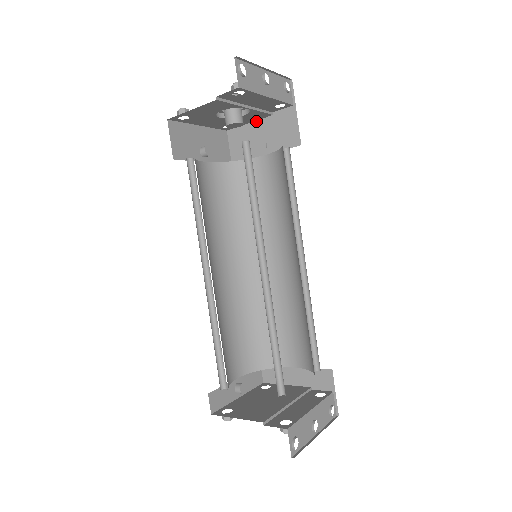
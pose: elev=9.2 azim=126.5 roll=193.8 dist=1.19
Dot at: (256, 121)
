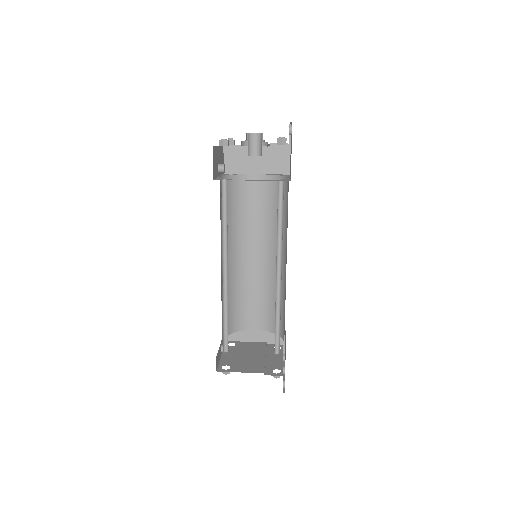
Dot at: occluded
